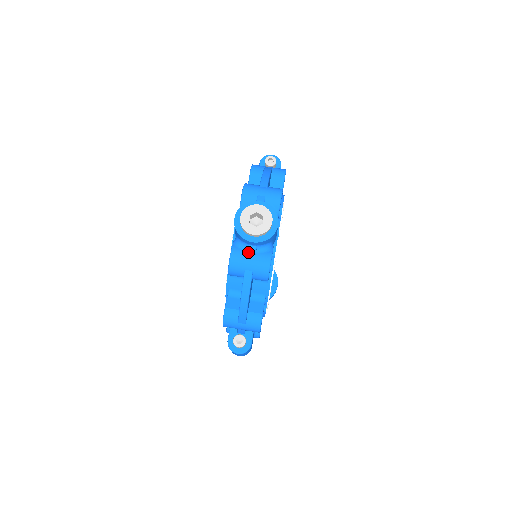
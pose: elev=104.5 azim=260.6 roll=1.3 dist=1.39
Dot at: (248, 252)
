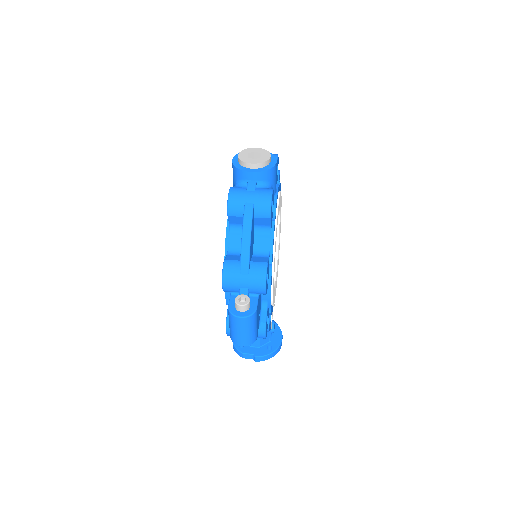
Dot at: (248, 187)
